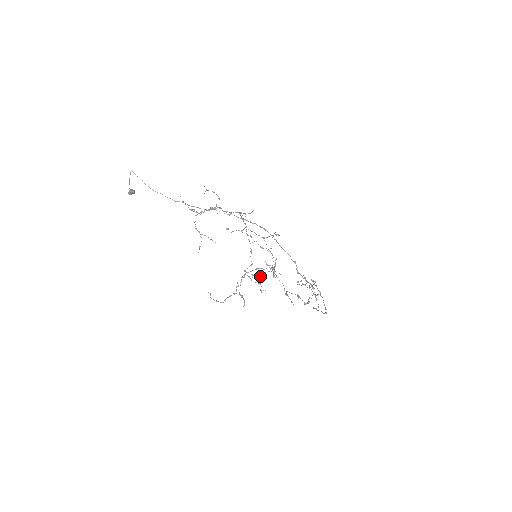
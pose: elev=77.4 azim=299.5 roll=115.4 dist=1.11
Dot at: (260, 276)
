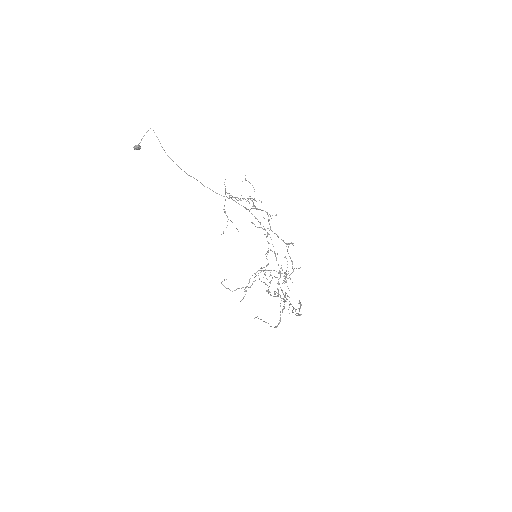
Dot at: (272, 278)
